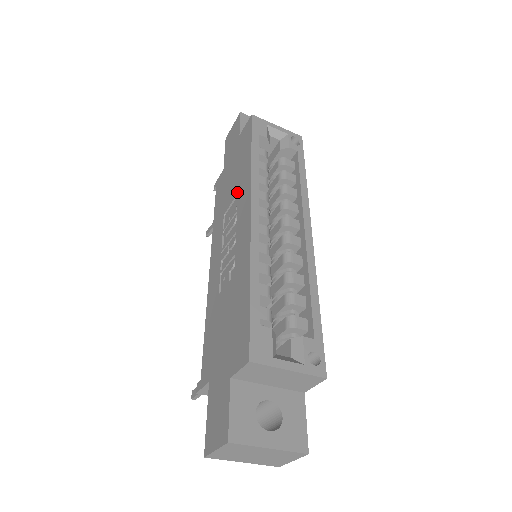
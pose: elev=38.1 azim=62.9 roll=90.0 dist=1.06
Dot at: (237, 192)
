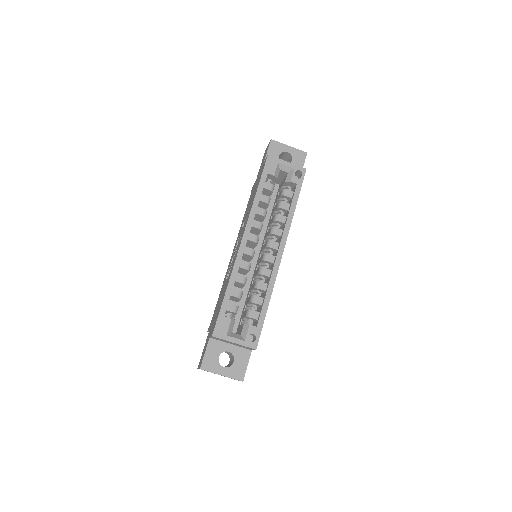
Dot at: (247, 215)
